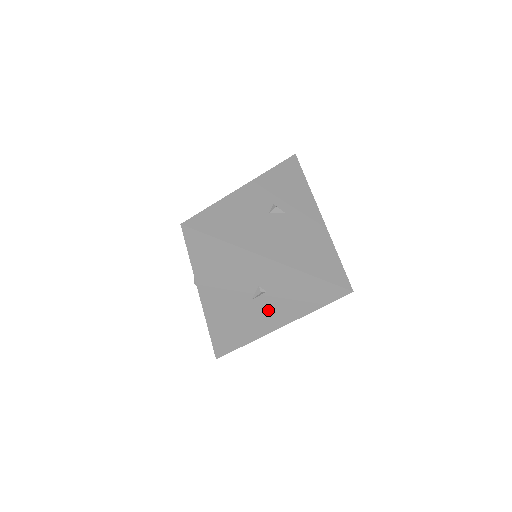
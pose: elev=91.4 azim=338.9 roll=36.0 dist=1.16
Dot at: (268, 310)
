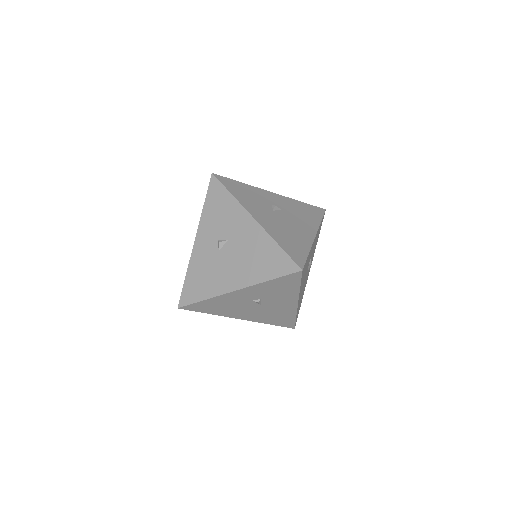
Dot at: (277, 303)
